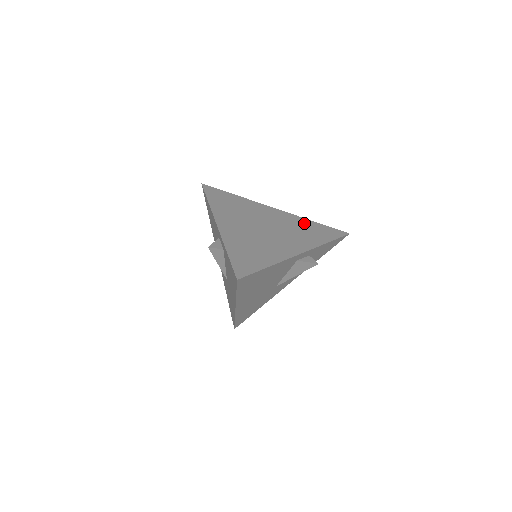
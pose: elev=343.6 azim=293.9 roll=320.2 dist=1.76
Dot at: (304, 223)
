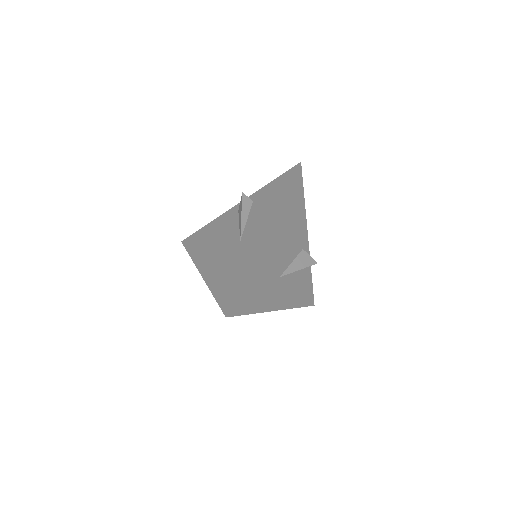
Dot at: occluded
